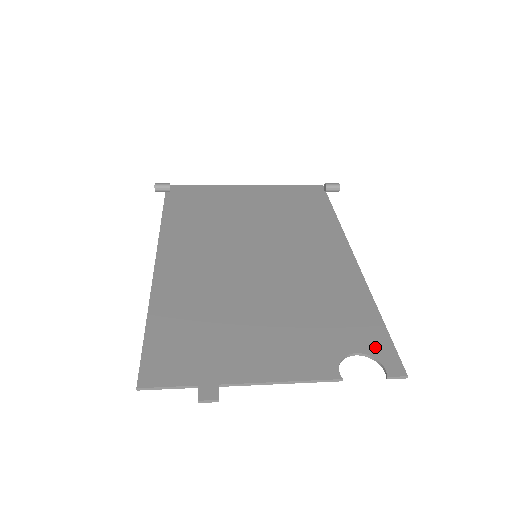
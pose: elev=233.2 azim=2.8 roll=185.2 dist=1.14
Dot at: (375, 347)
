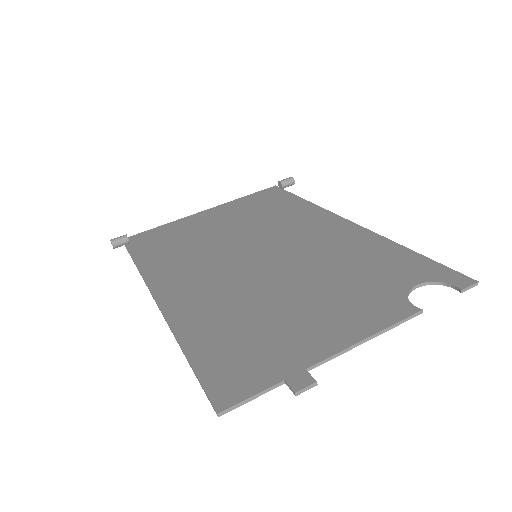
Dot at: (429, 274)
